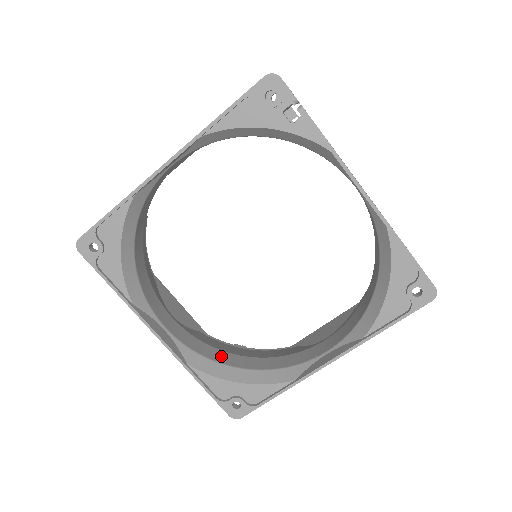
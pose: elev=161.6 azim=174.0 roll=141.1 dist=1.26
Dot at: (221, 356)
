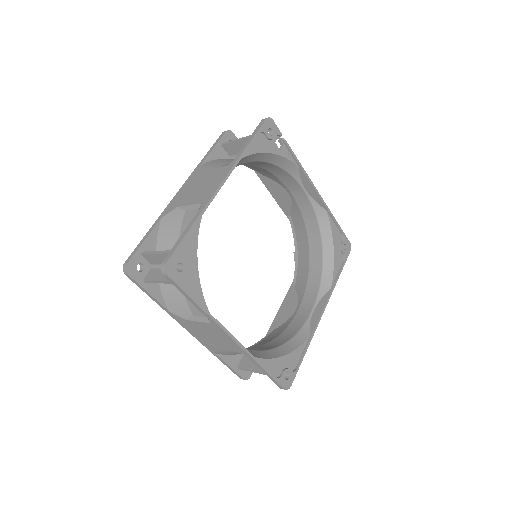
Dot at: (254, 349)
